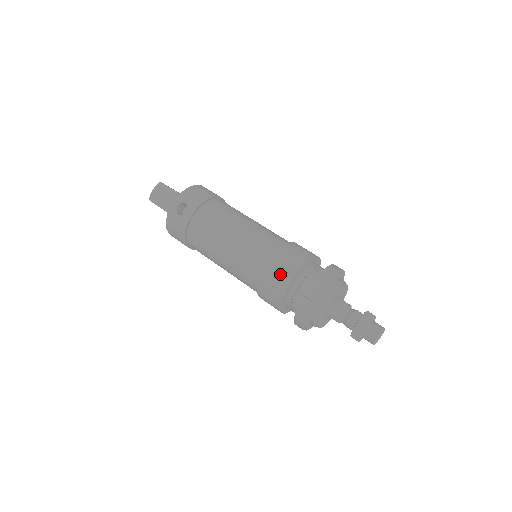
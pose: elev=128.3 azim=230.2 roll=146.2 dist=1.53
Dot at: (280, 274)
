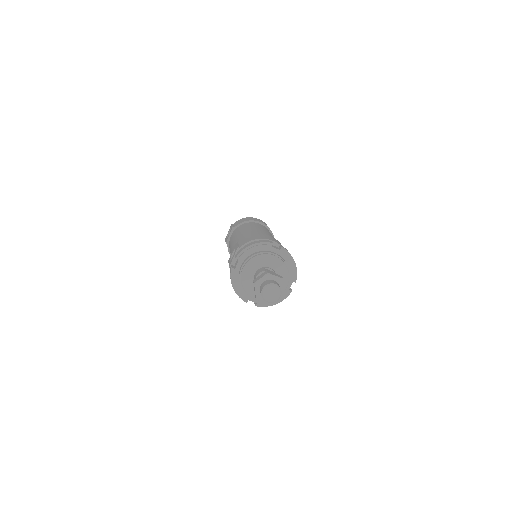
Dot at: occluded
